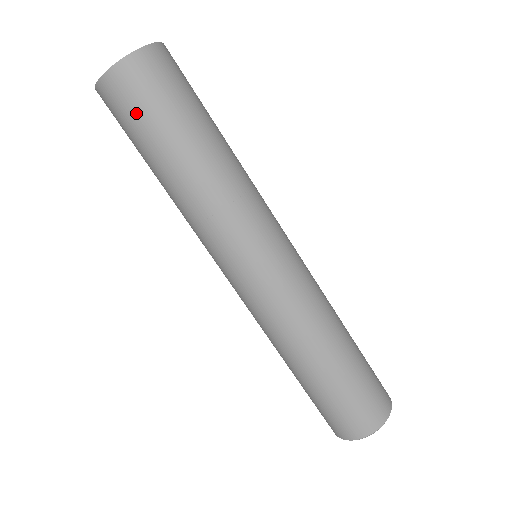
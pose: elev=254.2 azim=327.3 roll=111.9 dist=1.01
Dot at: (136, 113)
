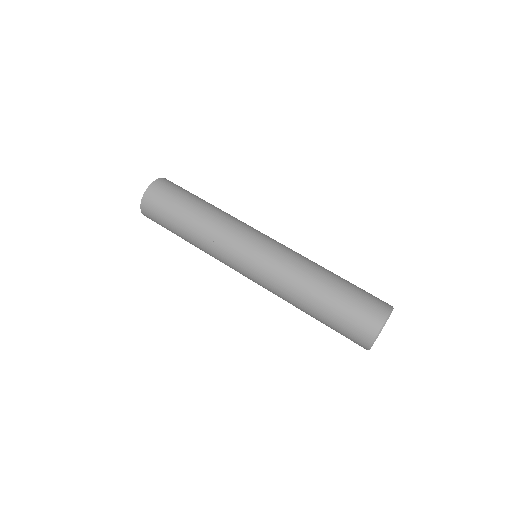
Dot at: (159, 218)
